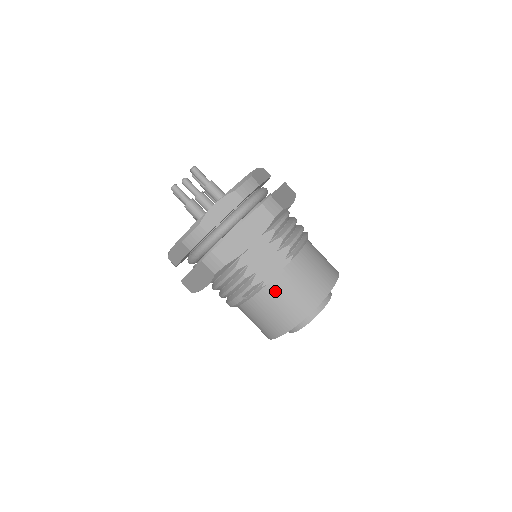
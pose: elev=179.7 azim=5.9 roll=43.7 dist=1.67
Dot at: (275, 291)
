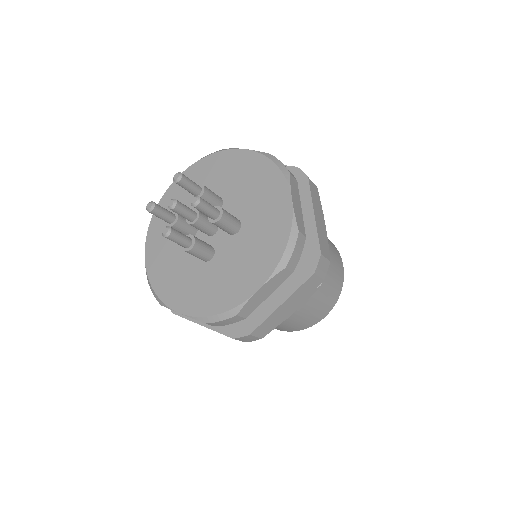
Dot at: (295, 317)
